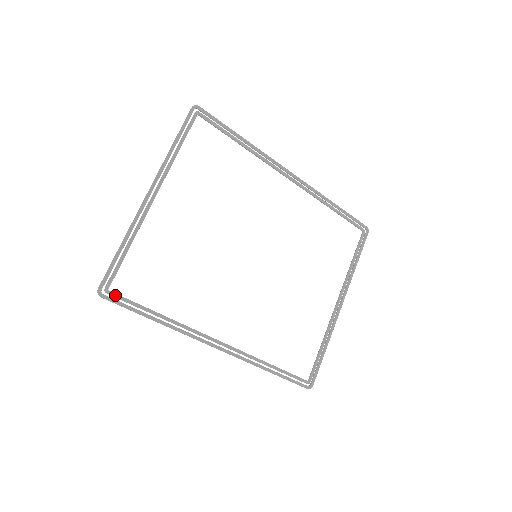
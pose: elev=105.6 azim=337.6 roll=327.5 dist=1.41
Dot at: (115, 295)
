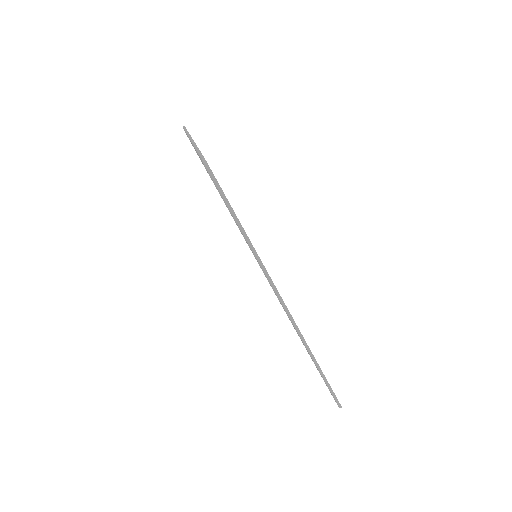
Dot at: (215, 178)
